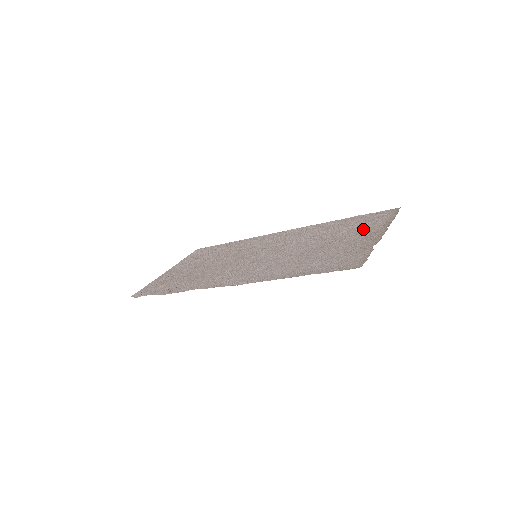
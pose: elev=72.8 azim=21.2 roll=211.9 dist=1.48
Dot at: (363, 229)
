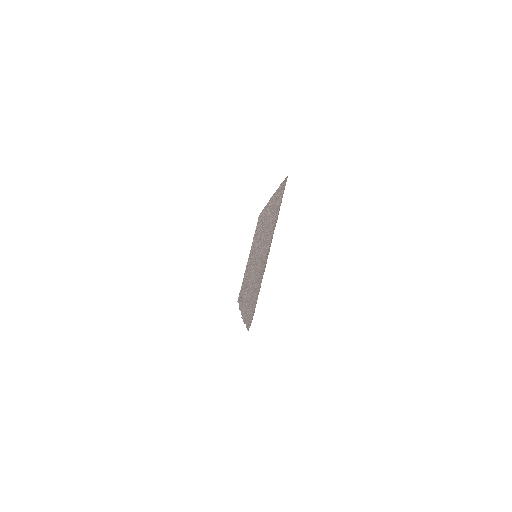
Dot at: (271, 229)
